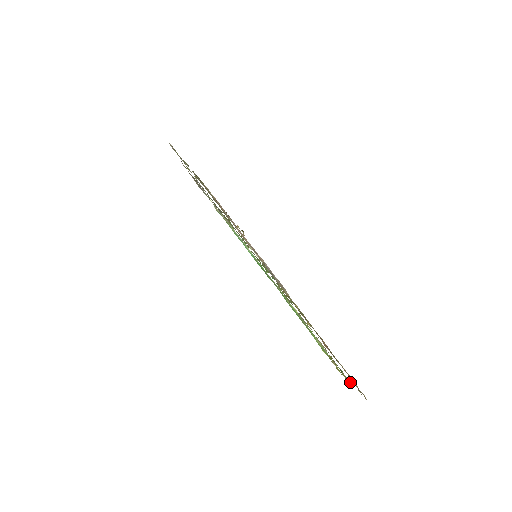
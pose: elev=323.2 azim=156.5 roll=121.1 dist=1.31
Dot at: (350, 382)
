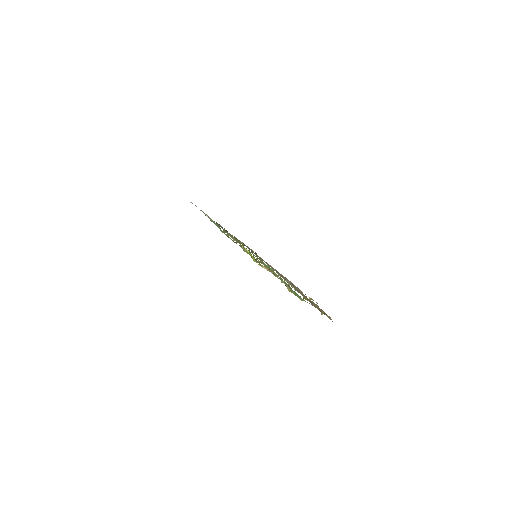
Dot at: (286, 285)
